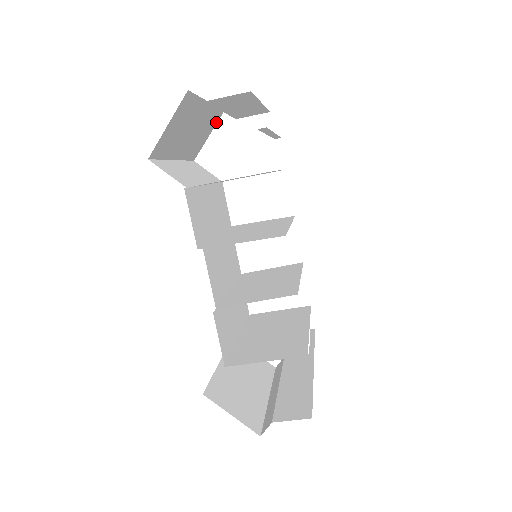
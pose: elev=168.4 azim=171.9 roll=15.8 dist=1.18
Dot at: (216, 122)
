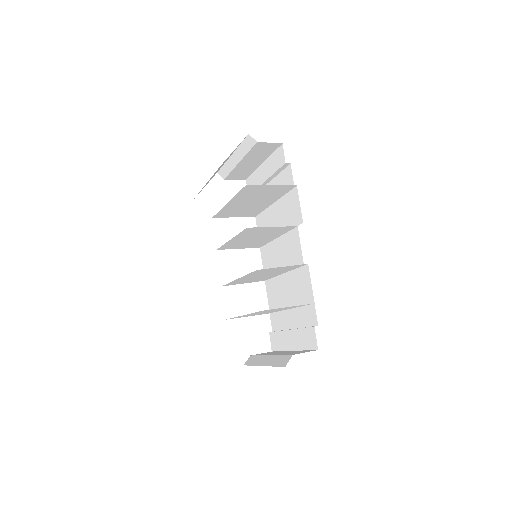
Dot at: occluded
